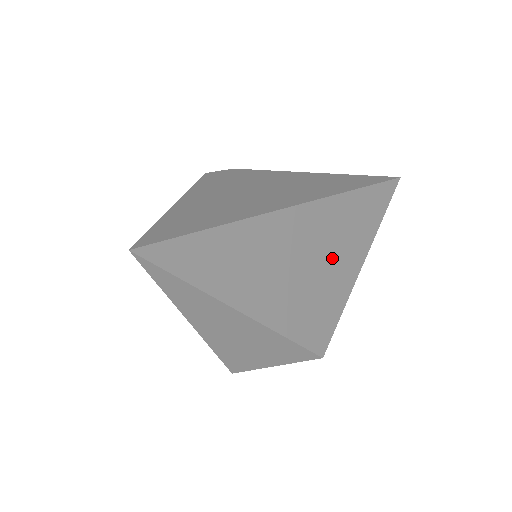
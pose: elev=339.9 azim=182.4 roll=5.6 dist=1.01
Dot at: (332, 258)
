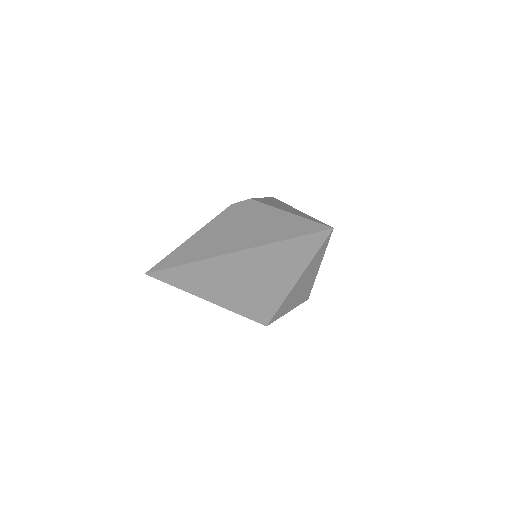
Dot at: (261, 280)
